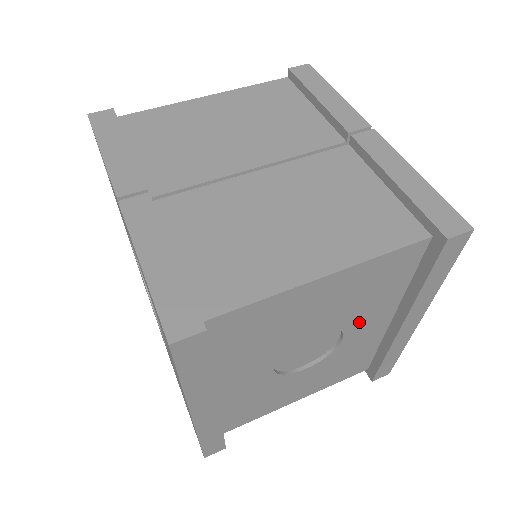
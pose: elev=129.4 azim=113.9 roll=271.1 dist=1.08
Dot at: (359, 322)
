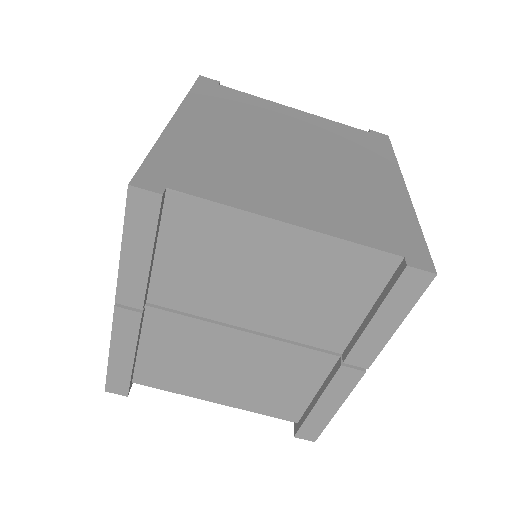
Dot at: occluded
